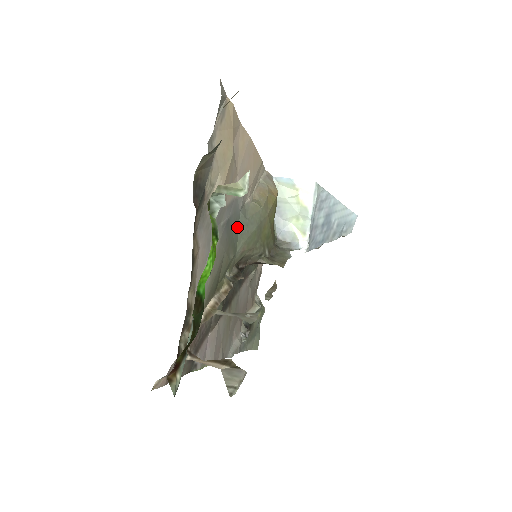
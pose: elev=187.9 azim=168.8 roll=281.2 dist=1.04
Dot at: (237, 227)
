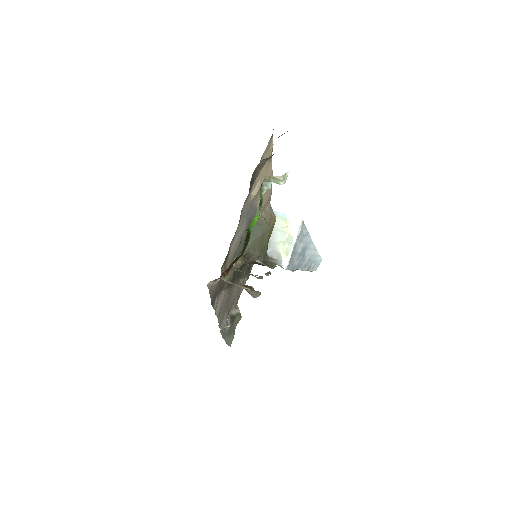
Dot at: (252, 228)
